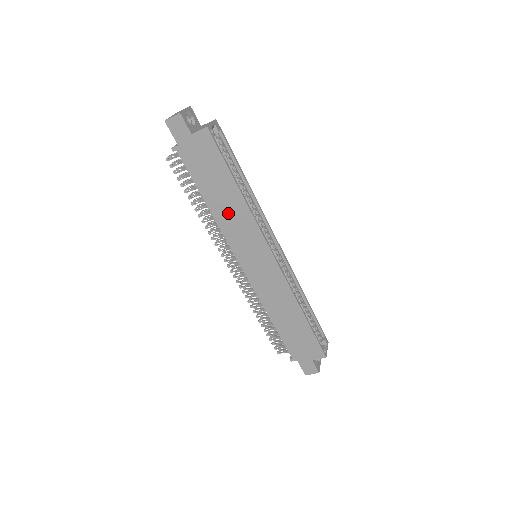
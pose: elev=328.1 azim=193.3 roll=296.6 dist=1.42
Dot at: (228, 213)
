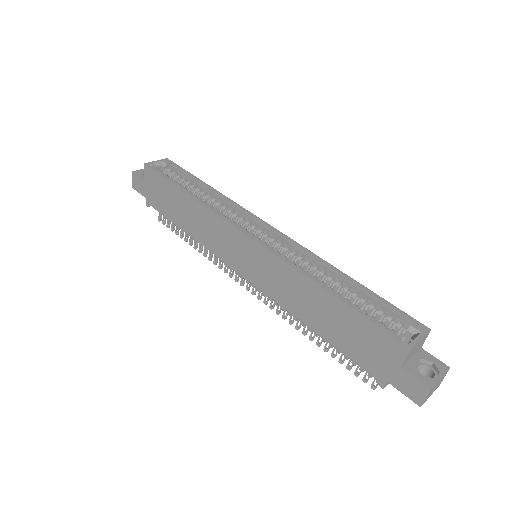
Dot at: (198, 225)
